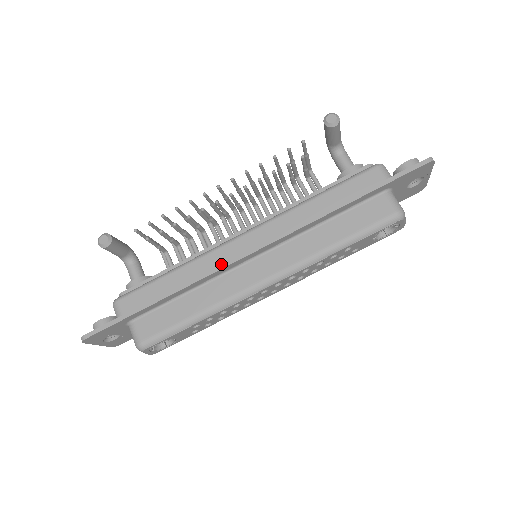
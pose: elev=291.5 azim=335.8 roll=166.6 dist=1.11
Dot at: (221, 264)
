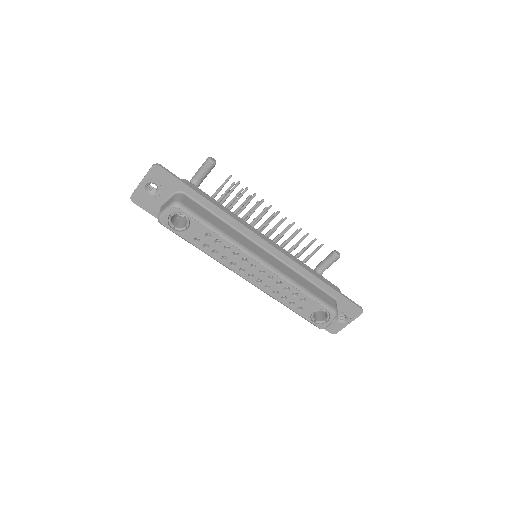
Dot at: (253, 230)
